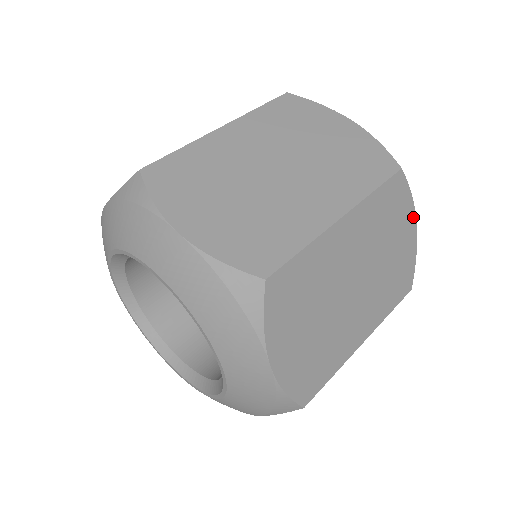
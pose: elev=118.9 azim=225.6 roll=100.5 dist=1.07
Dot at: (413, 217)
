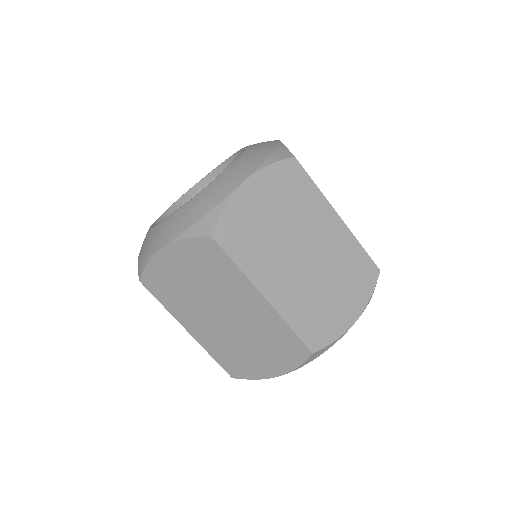
Dot at: (360, 311)
